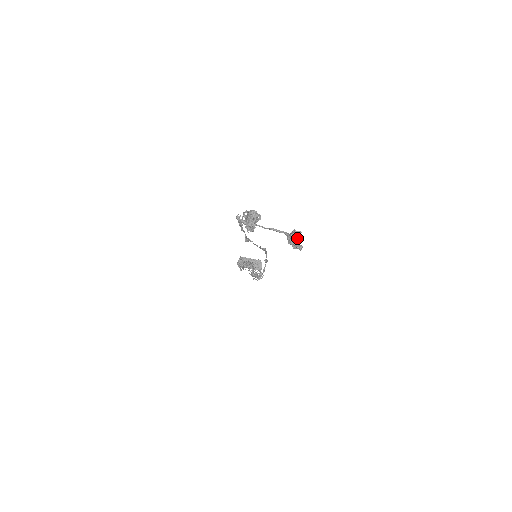
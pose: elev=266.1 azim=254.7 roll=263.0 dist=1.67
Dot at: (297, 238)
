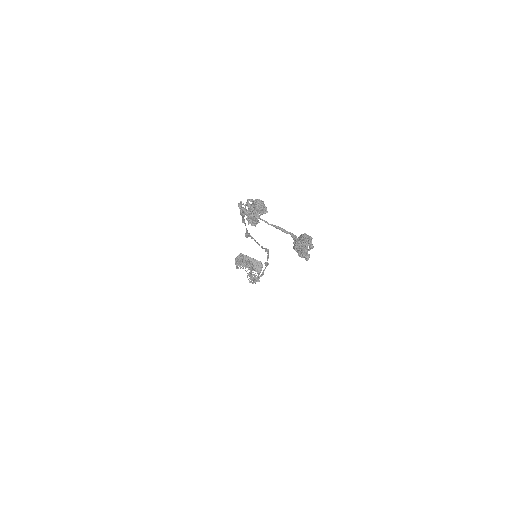
Dot at: (305, 244)
